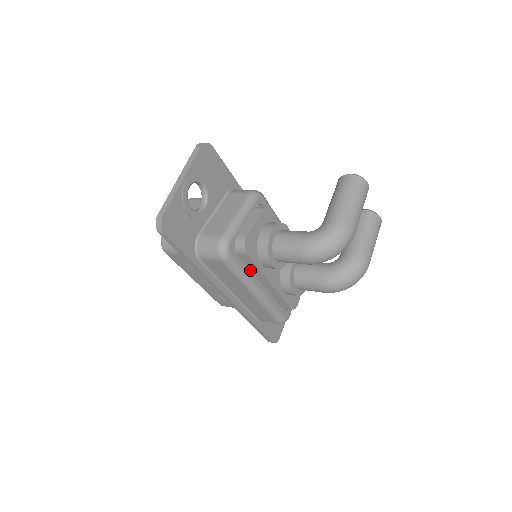
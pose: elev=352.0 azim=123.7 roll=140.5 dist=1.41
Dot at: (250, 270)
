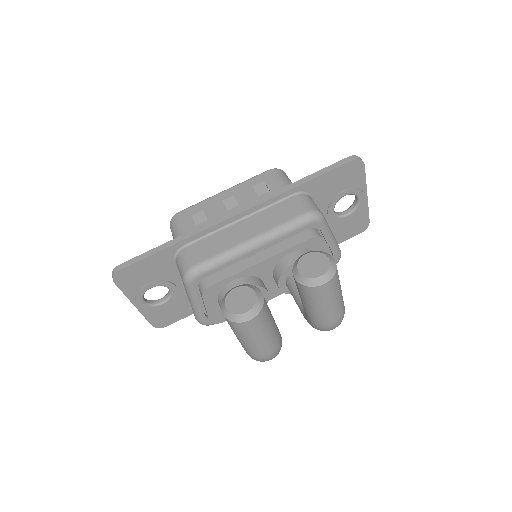
Dot at: occluded
